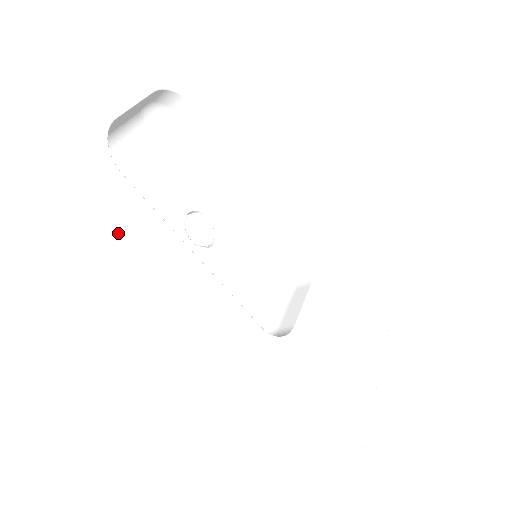
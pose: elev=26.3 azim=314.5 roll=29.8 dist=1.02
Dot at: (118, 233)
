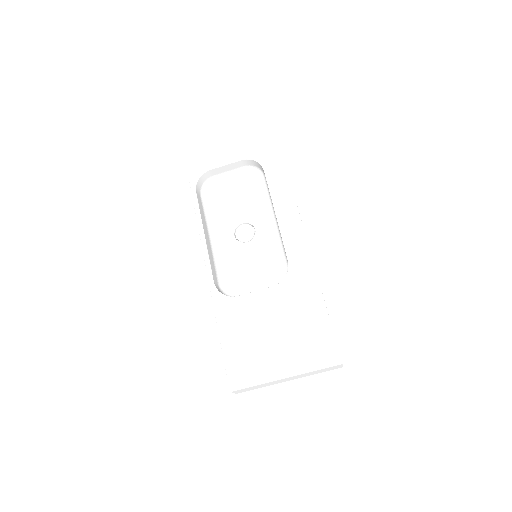
Dot at: occluded
